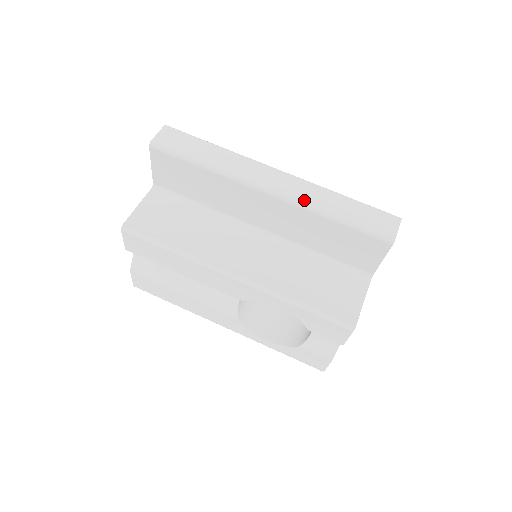
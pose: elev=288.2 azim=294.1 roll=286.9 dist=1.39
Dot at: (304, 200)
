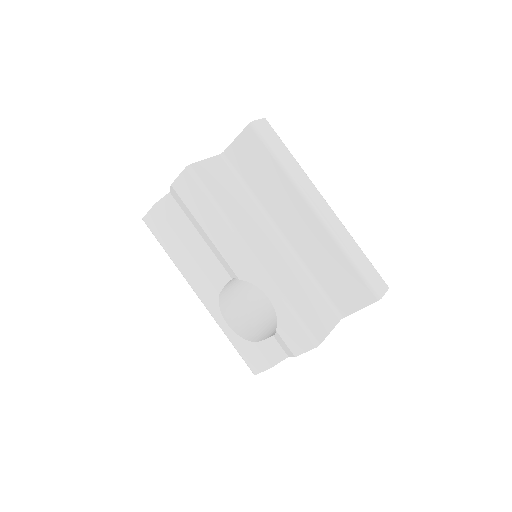
Dot at: (336, 233)
